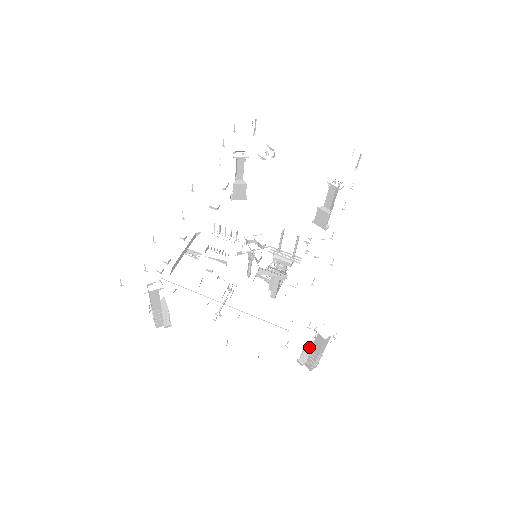
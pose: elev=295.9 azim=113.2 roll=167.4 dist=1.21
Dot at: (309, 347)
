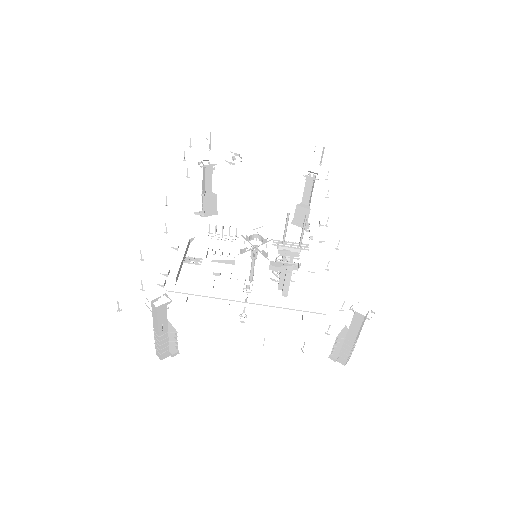
Dot at: (342, 335)
